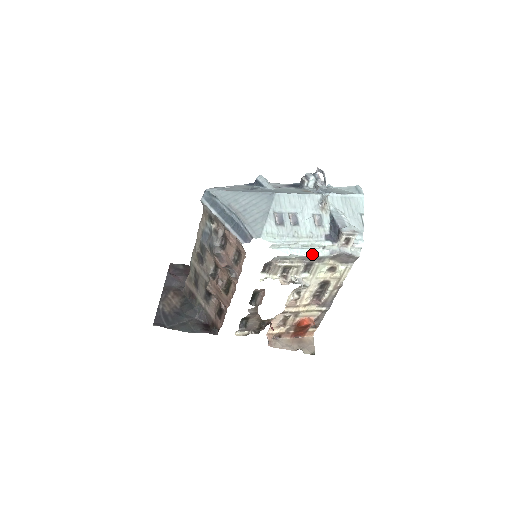
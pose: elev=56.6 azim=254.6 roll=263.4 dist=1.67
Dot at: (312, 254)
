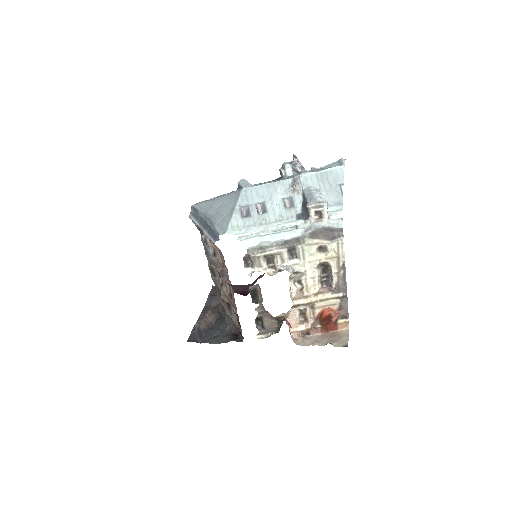
Dot at: (285, 237)
